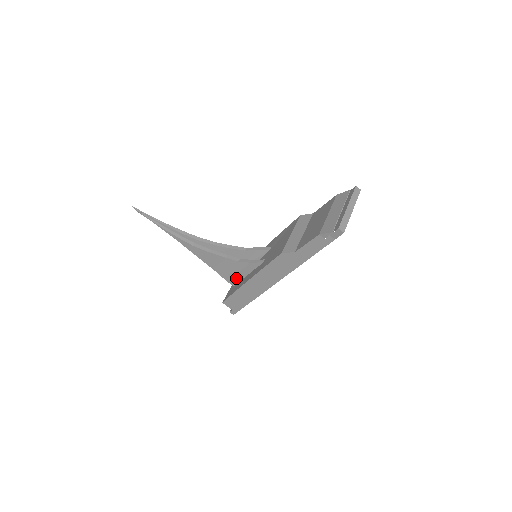
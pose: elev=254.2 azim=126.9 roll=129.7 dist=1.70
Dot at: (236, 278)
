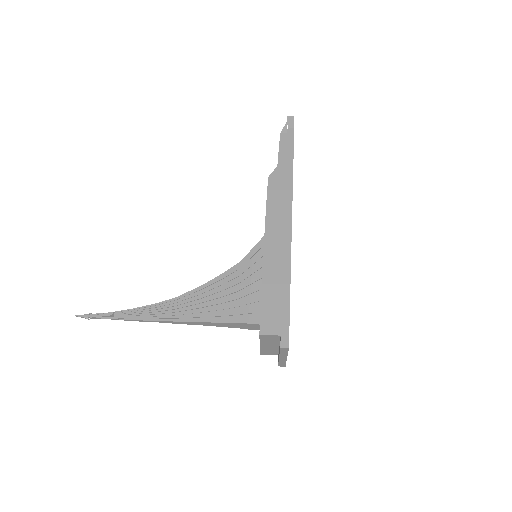
Dot at: (254, 301)
